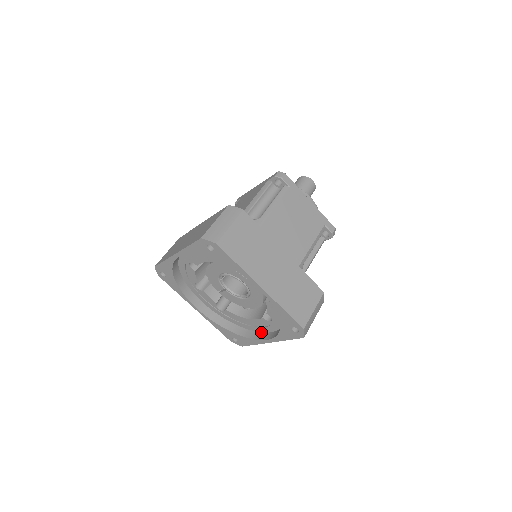
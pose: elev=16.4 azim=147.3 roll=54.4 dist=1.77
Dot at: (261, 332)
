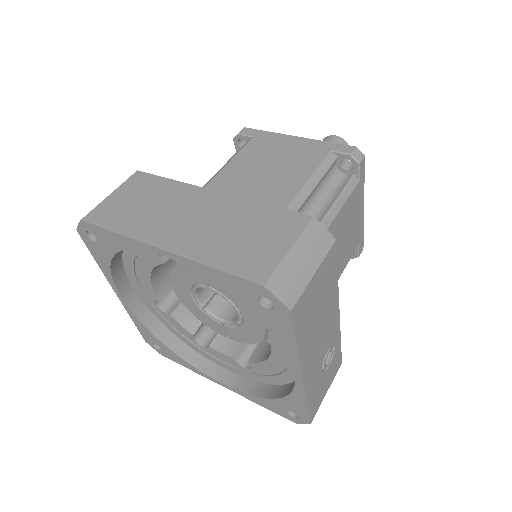
Dot at: occluded
